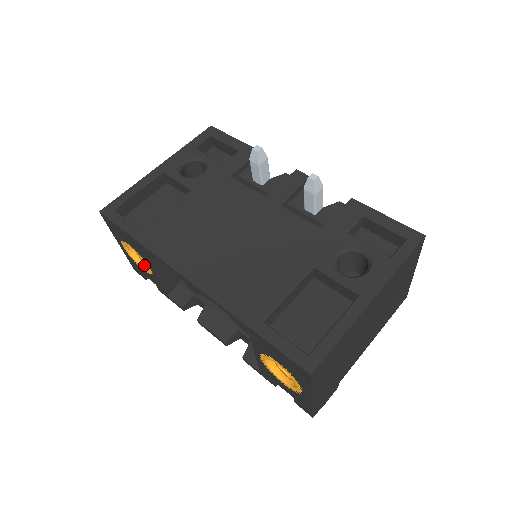
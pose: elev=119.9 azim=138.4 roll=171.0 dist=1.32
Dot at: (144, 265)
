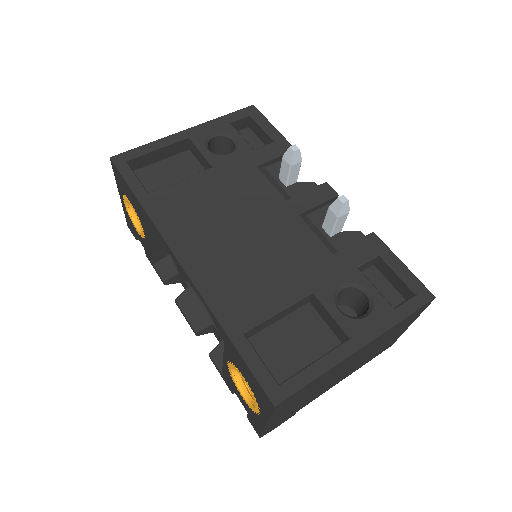
Dot at: (139, 226)
